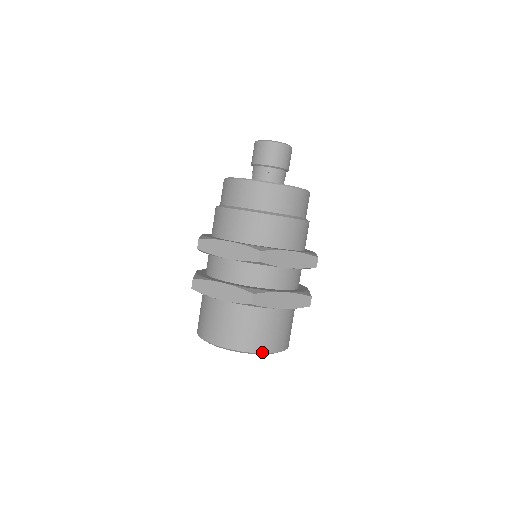
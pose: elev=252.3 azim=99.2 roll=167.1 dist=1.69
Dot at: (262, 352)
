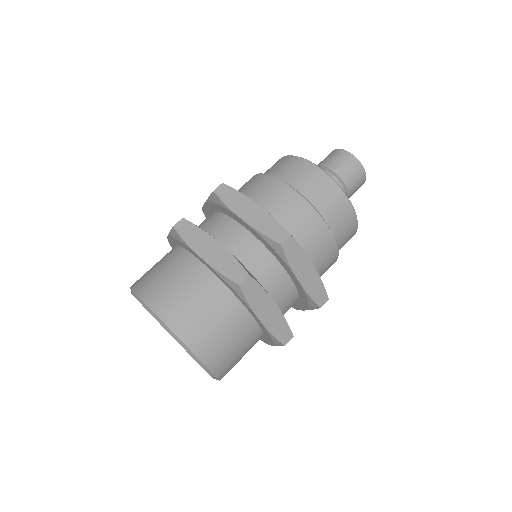
Dot at: (199, 356)
